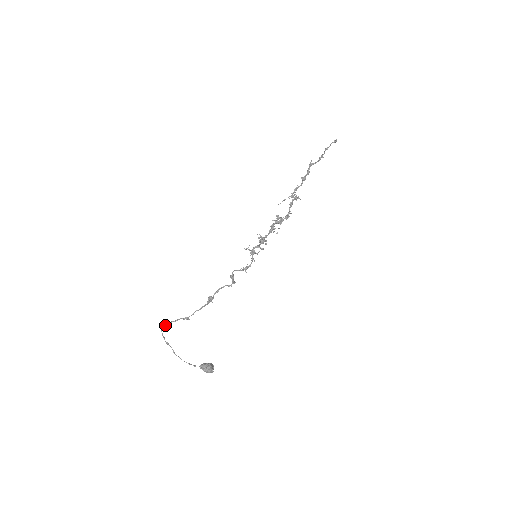
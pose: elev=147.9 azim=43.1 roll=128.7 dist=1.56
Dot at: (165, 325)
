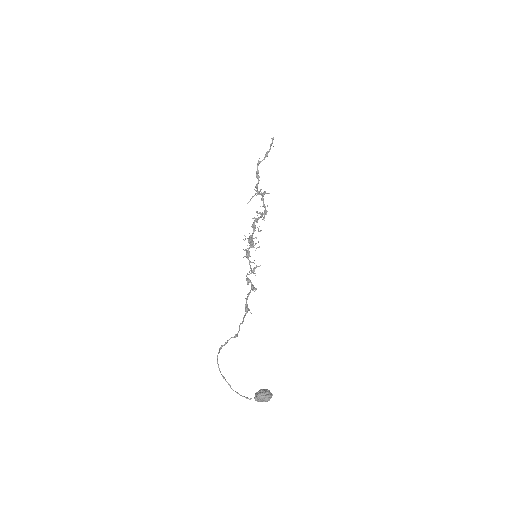
Dot at: occluded
